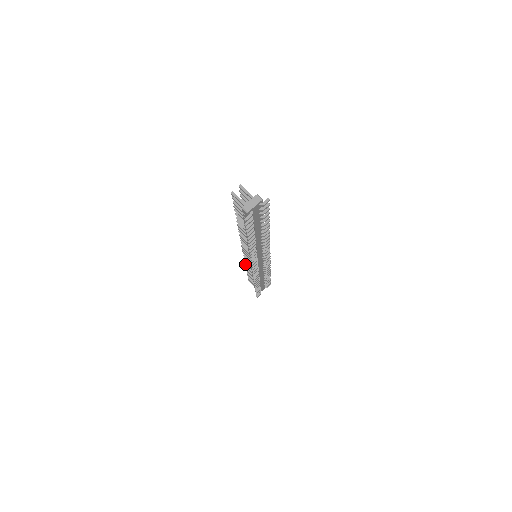
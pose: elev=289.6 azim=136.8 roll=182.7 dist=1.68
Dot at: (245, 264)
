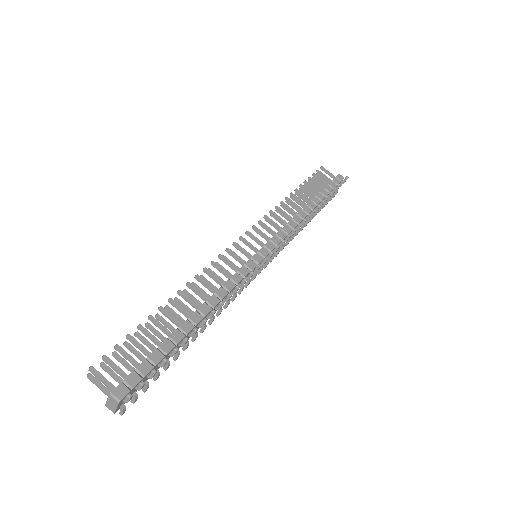
Dot at: occluded
